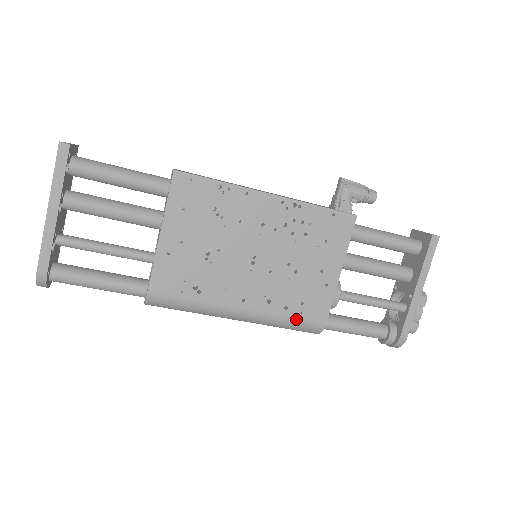
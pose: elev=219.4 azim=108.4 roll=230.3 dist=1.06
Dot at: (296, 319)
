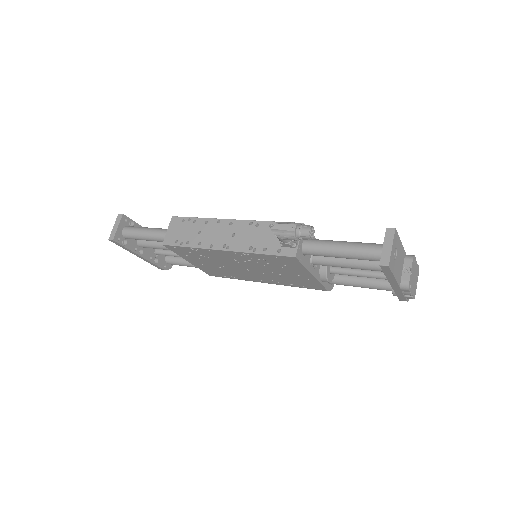
Dot at: occluded
